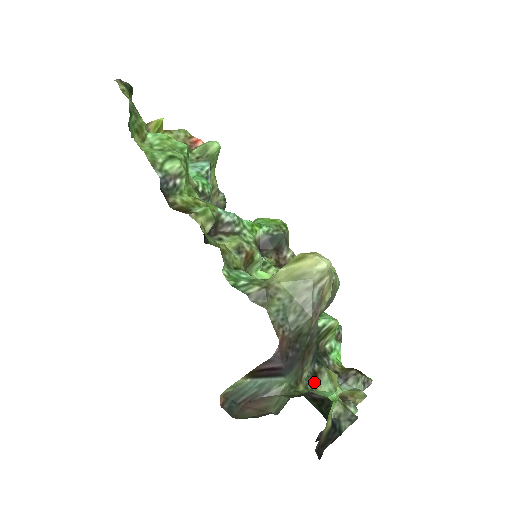
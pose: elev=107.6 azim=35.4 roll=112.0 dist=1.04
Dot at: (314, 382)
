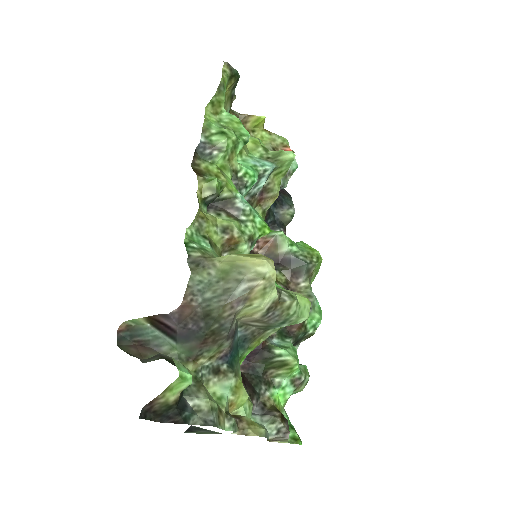
Dot at: (210, 376)
